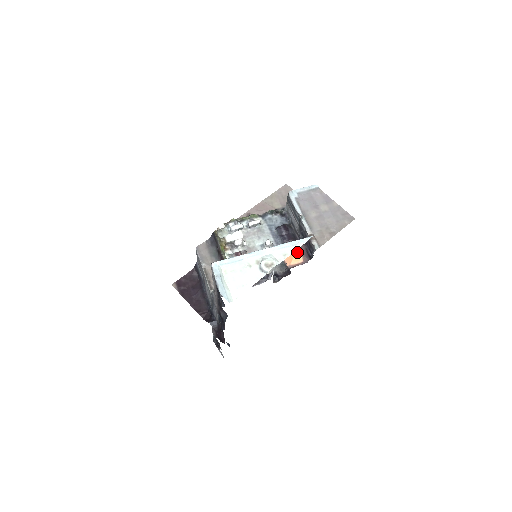
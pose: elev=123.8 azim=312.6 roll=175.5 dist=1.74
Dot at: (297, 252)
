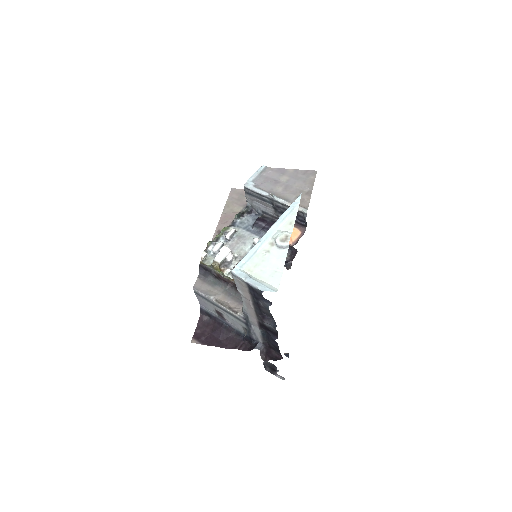
Dot at: occluded
